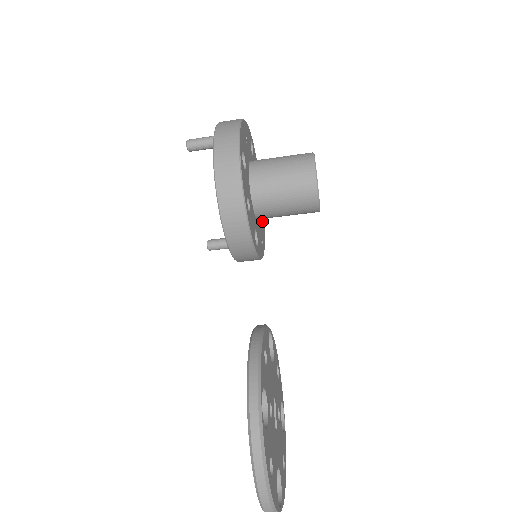
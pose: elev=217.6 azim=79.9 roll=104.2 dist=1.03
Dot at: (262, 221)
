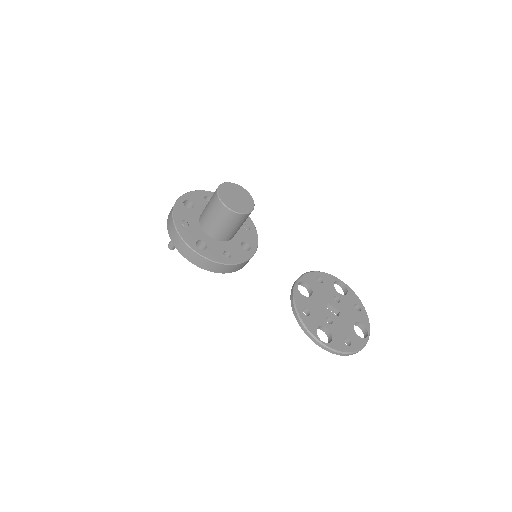
Dot at: occluded
